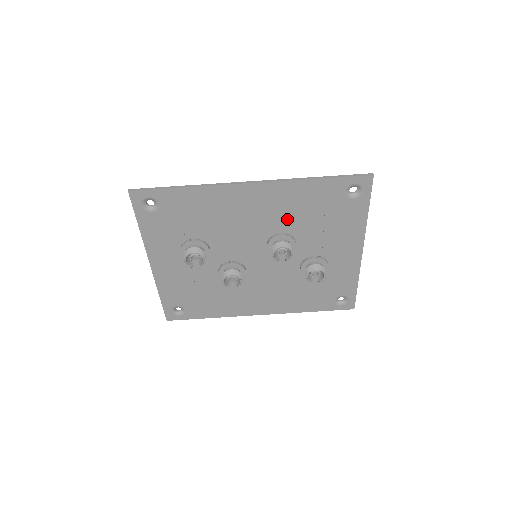
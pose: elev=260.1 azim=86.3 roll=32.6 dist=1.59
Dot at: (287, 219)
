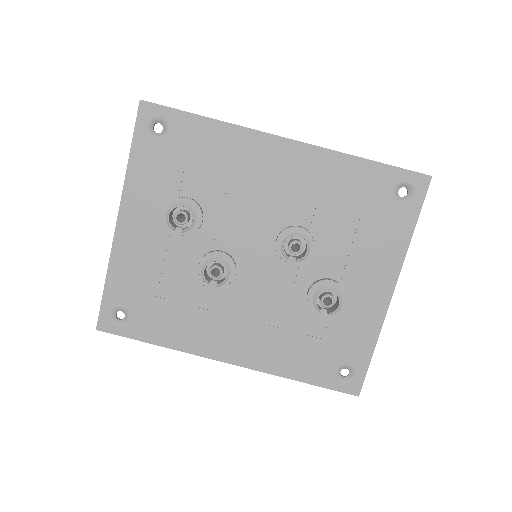
Dot at: (313, 207)
